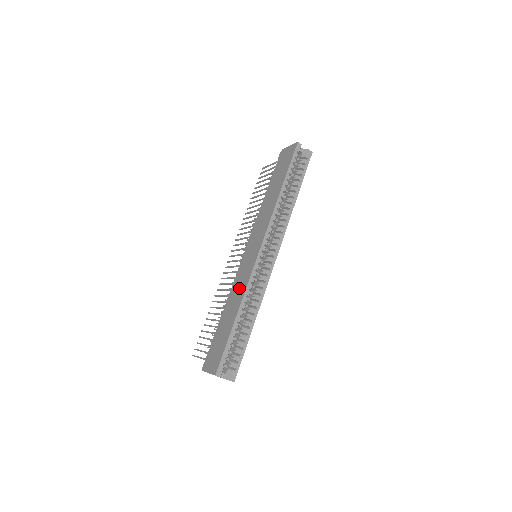
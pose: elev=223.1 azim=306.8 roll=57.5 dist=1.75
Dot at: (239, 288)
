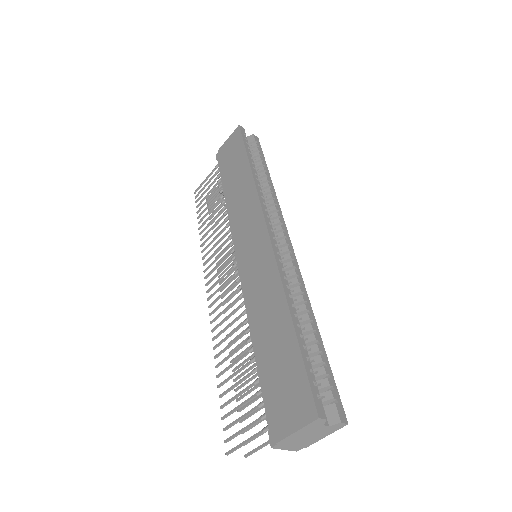
Dot at: (264, 288)
